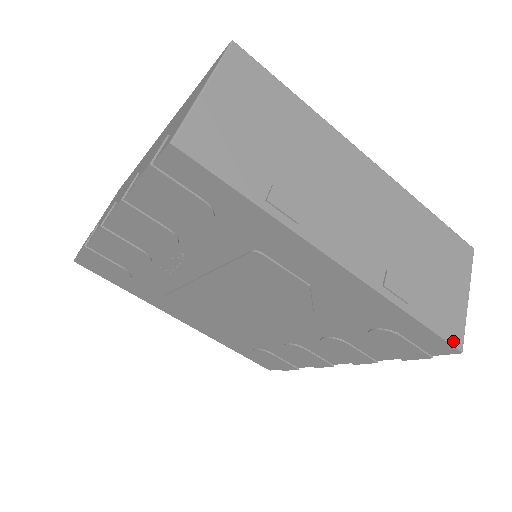
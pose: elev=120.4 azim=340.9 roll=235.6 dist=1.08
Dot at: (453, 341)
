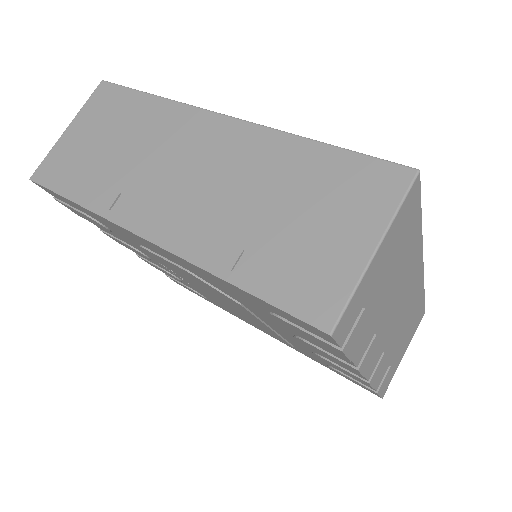
Dot at: (312, 317)
